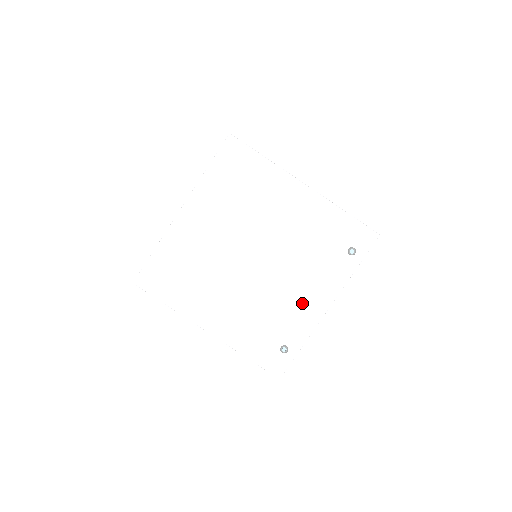
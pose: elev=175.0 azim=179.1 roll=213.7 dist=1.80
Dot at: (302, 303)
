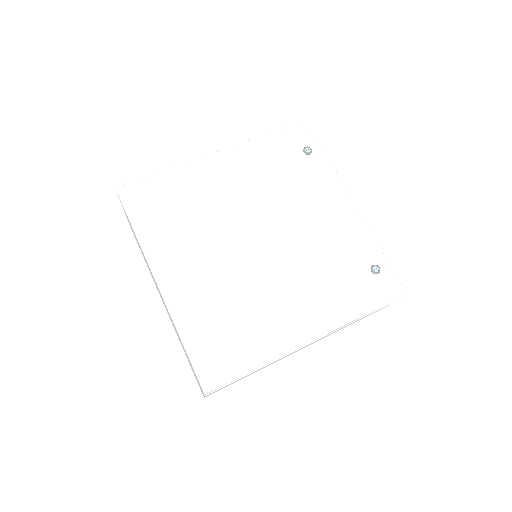
Dot at: (334, 224)
